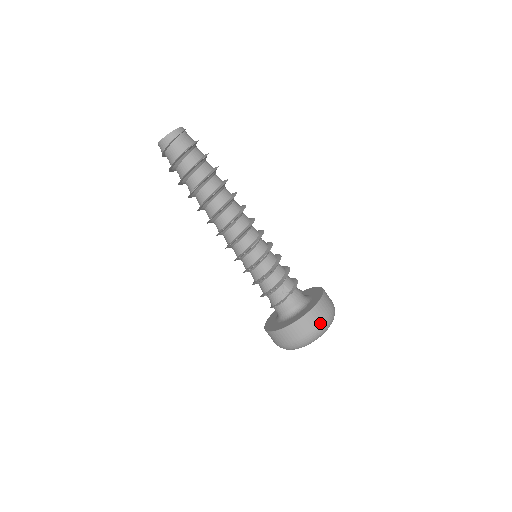
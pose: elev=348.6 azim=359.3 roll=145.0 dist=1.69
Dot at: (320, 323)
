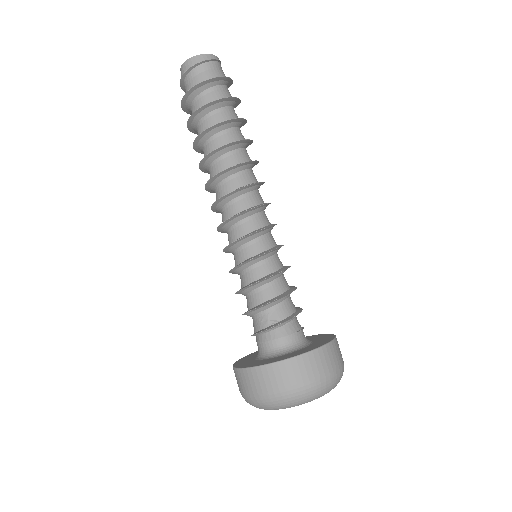
Dot at: (299, 384)
